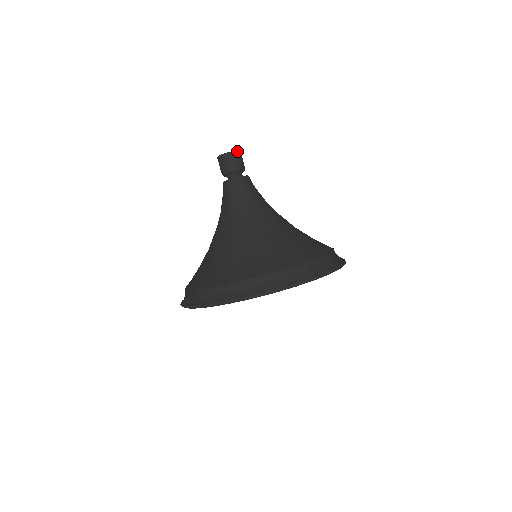
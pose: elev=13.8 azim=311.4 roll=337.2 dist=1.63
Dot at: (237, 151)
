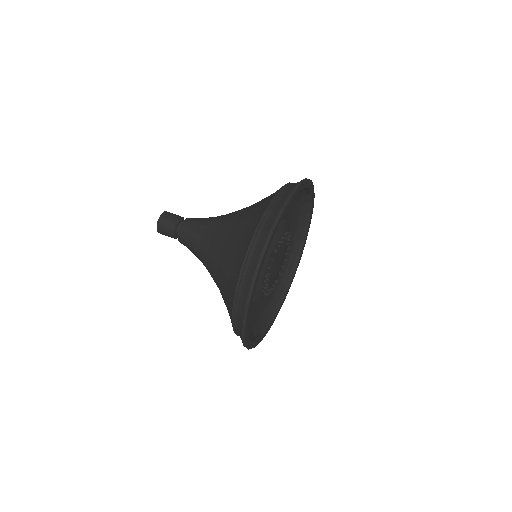
Dot at: (160, 218)
